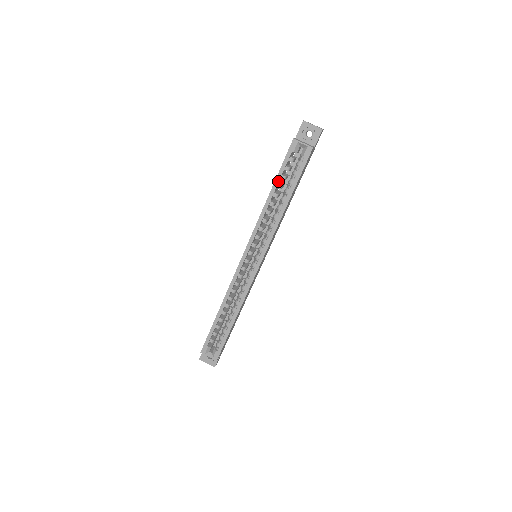
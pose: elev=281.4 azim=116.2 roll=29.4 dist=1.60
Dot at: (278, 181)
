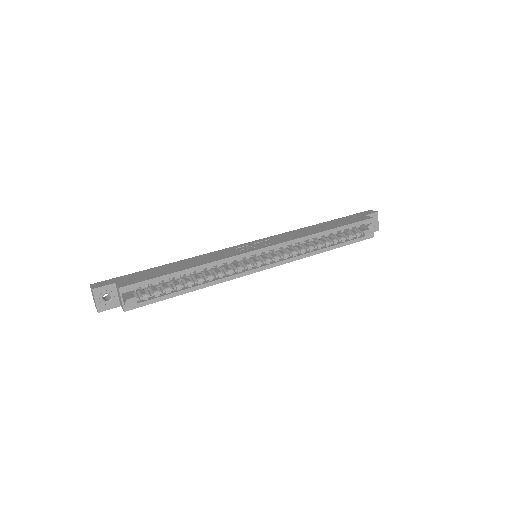
Dot at: (340, 230)
